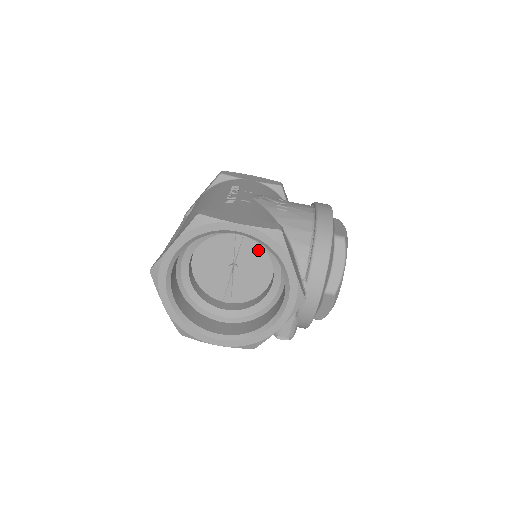
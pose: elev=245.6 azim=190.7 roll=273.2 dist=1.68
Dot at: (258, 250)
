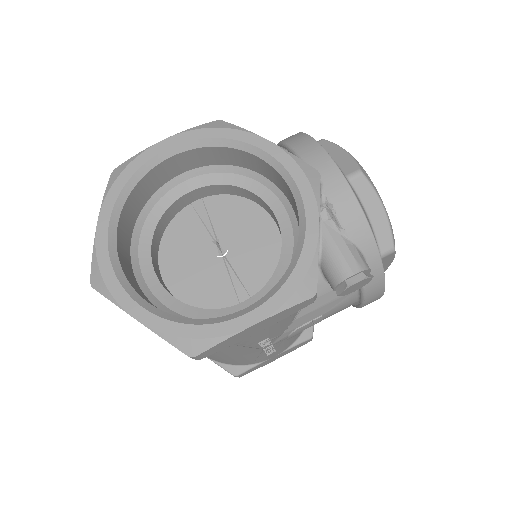
Dot at: (234, 208)
